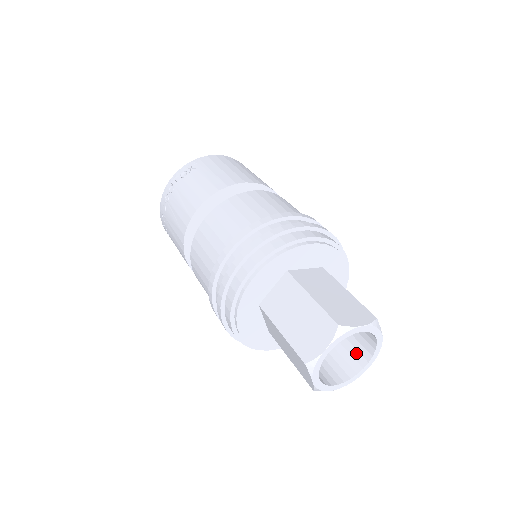
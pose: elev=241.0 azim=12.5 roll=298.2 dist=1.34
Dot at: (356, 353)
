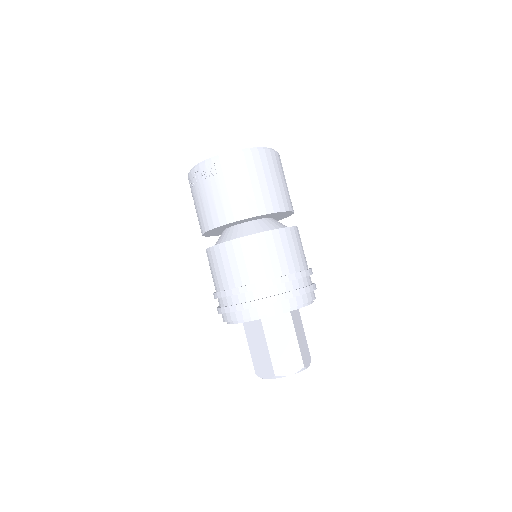
Dot at: occluded
